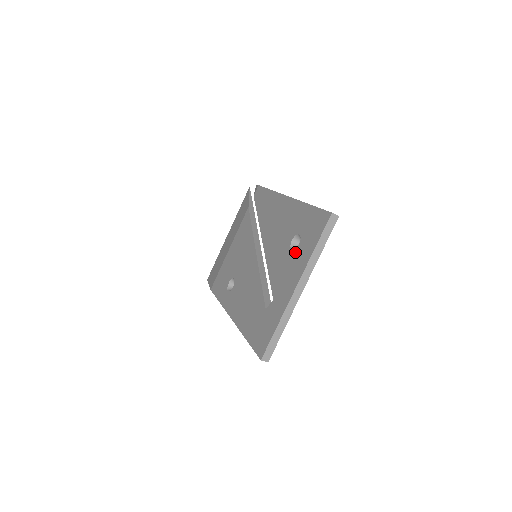
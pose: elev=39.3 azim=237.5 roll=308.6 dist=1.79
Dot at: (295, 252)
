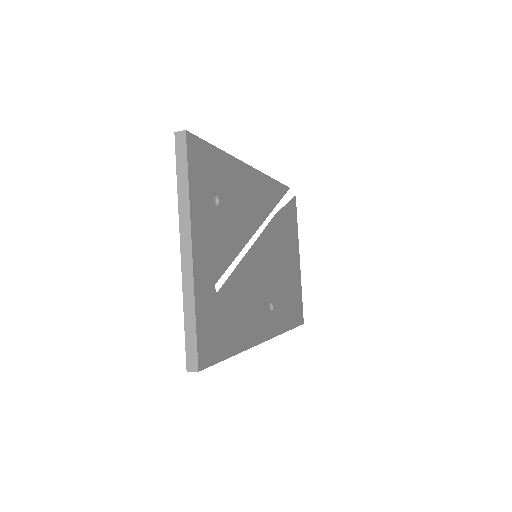
Dot at: occluded
